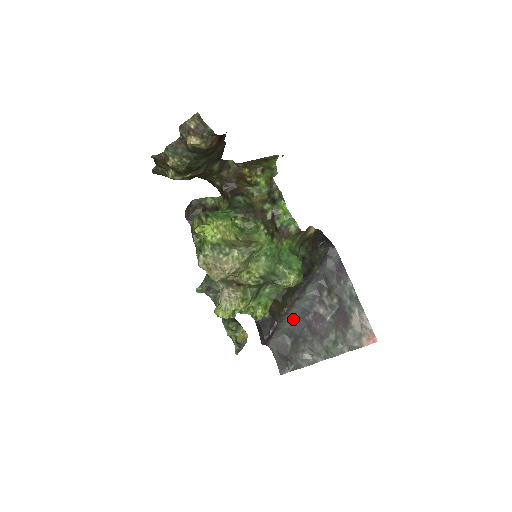
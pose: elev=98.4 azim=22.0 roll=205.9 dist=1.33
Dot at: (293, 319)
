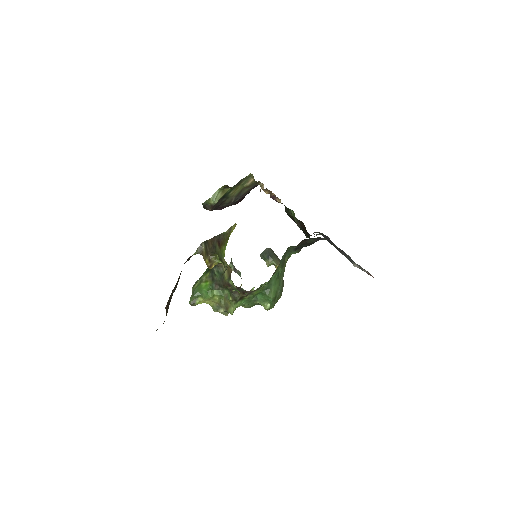
Dot at: occluded
